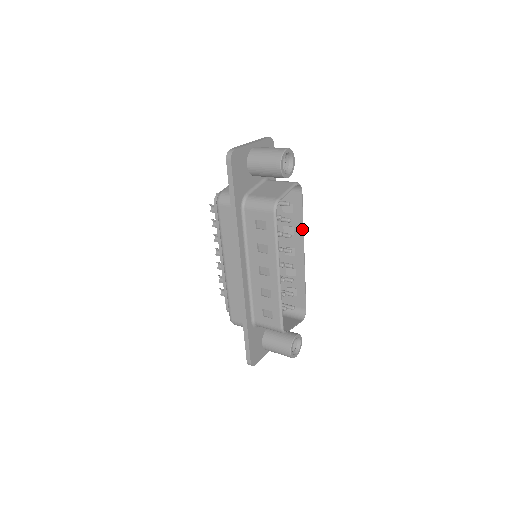
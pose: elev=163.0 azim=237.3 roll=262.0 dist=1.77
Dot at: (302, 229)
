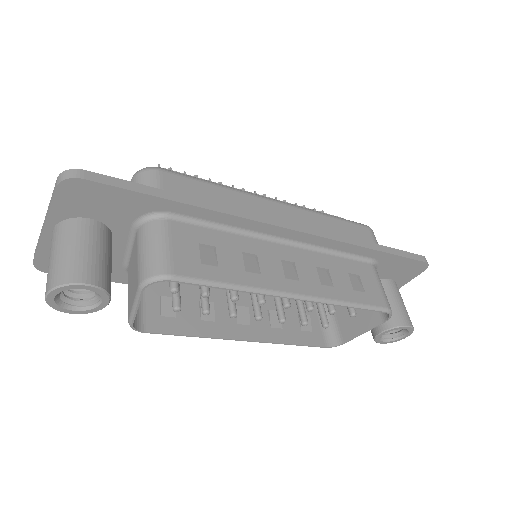
Dot at: (248, 290)
